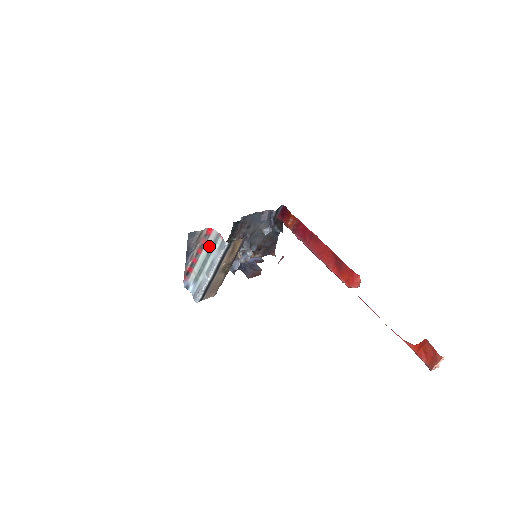
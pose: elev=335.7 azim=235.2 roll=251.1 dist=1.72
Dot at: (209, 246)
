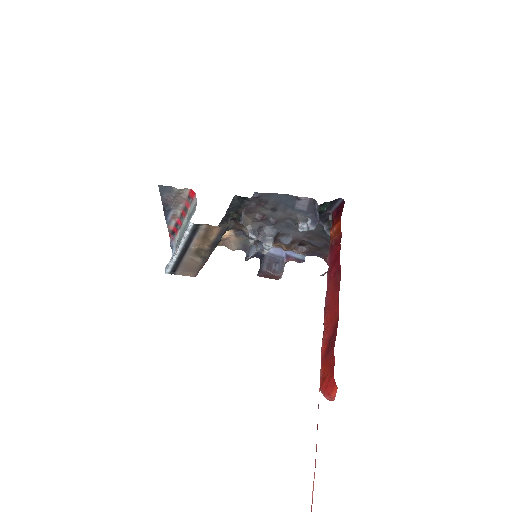
Dot at: (189, 213)
